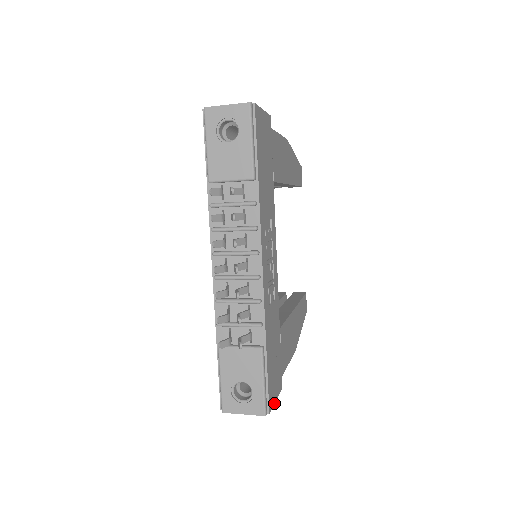
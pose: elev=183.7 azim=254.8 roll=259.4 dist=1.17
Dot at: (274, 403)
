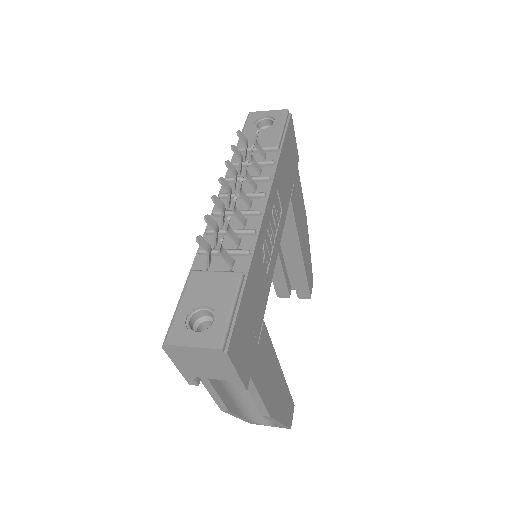
Dot at: (235, 367)
